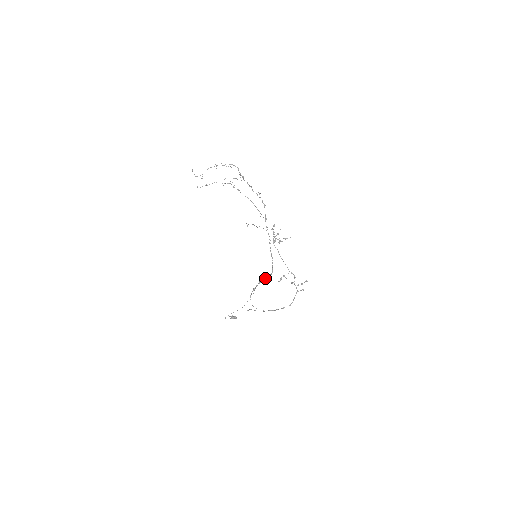
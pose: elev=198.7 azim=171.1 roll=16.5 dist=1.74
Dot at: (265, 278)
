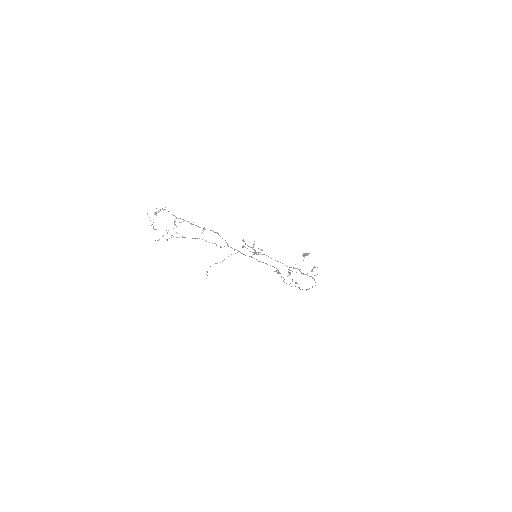
Dot at: (277, 270)
